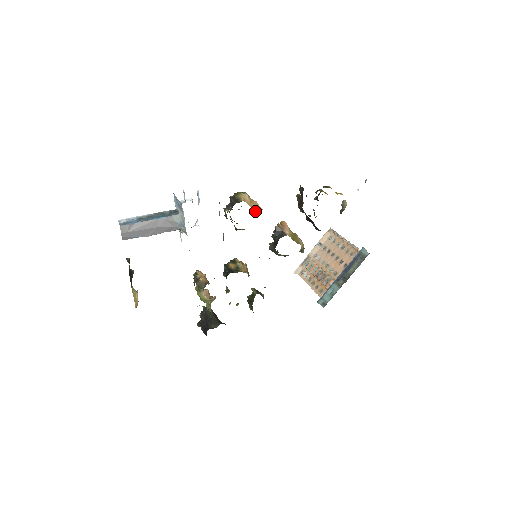
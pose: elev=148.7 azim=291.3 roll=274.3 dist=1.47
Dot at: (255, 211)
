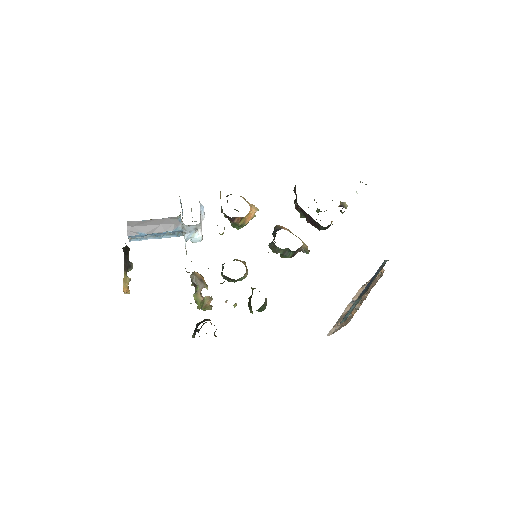
Dot at: (250, 207)
